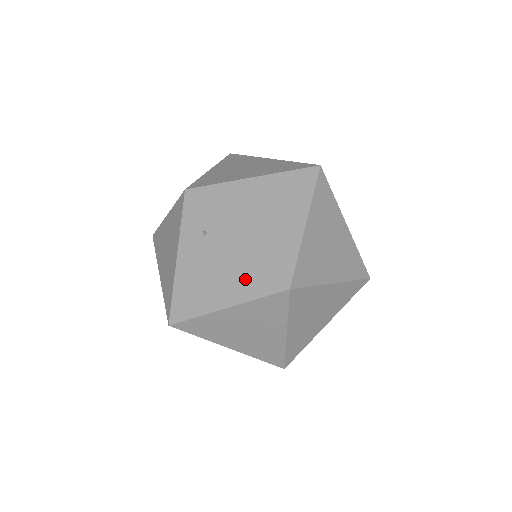
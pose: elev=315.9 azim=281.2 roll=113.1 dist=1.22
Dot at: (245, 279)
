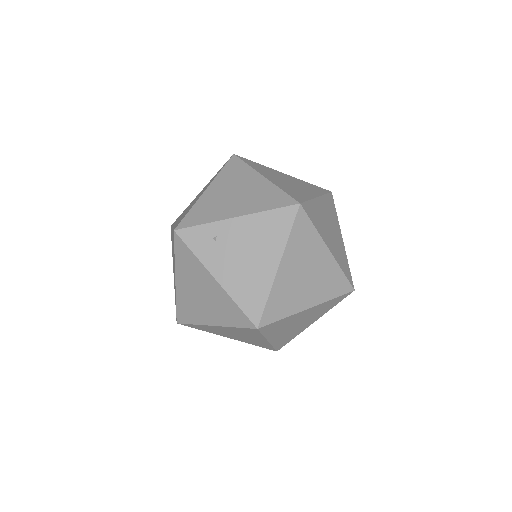
Dot at: (269, 233)
